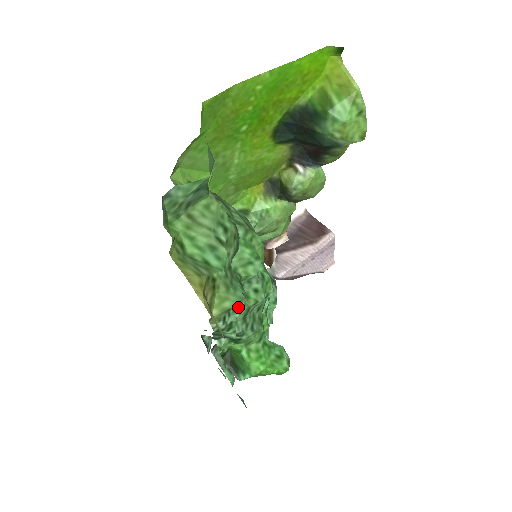
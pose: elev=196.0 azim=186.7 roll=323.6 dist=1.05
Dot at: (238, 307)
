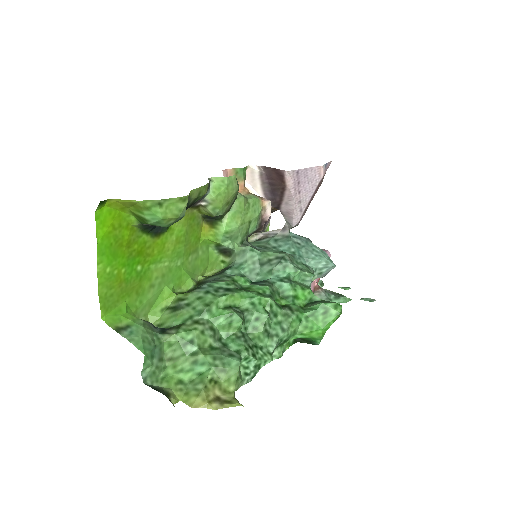
Dot at: (247, 359)
